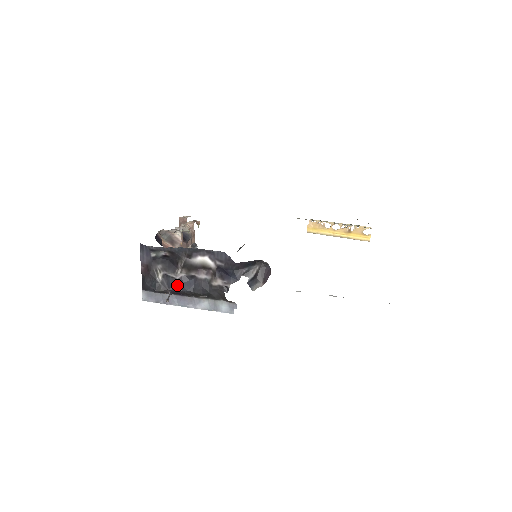
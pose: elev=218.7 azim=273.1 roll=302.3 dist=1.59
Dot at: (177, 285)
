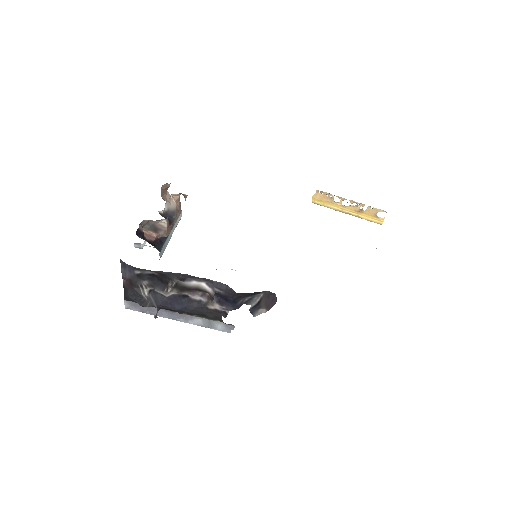
Dot at: (166, 303)
